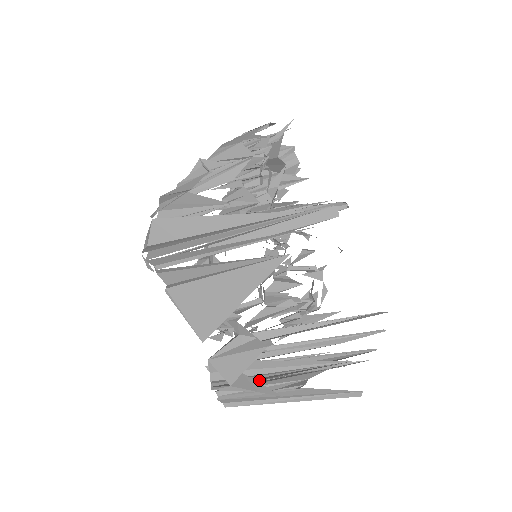
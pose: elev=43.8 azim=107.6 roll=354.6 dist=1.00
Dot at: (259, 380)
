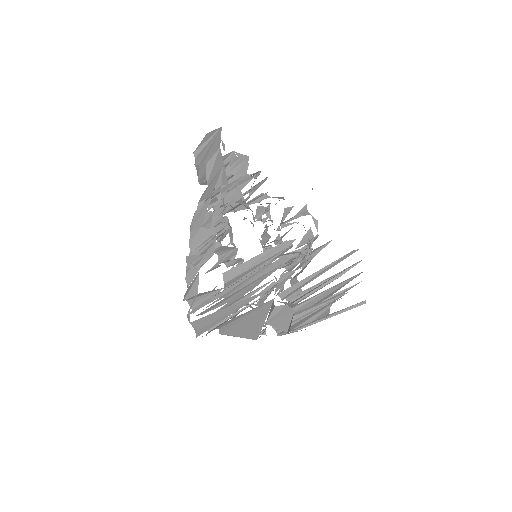
Dot at: (301, 321)
